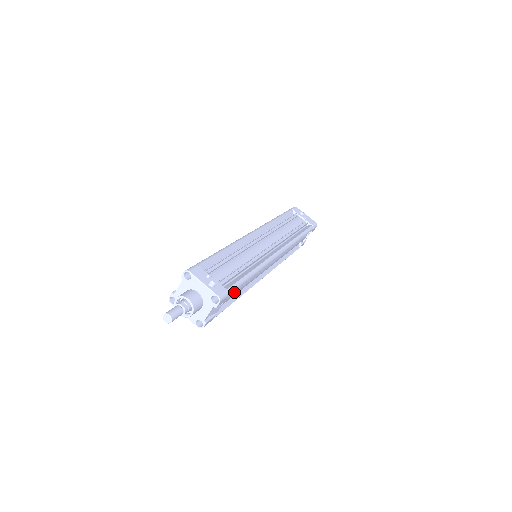
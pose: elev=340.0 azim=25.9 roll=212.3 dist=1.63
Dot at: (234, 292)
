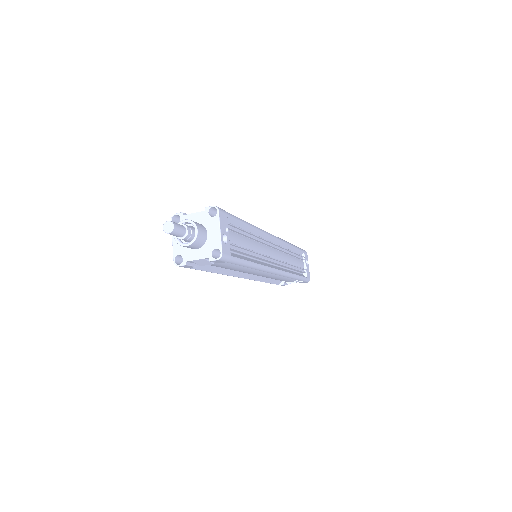
Dot at: (226, 264)
